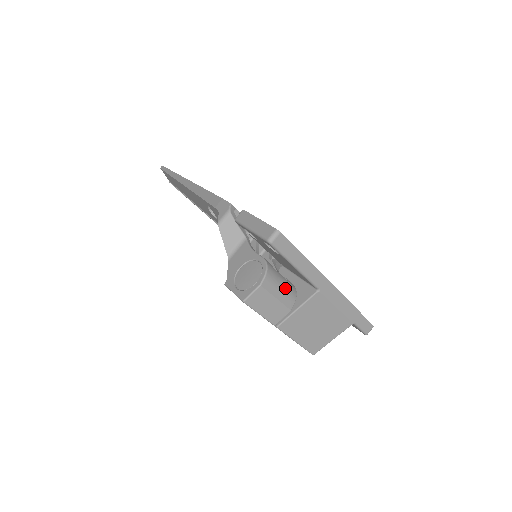
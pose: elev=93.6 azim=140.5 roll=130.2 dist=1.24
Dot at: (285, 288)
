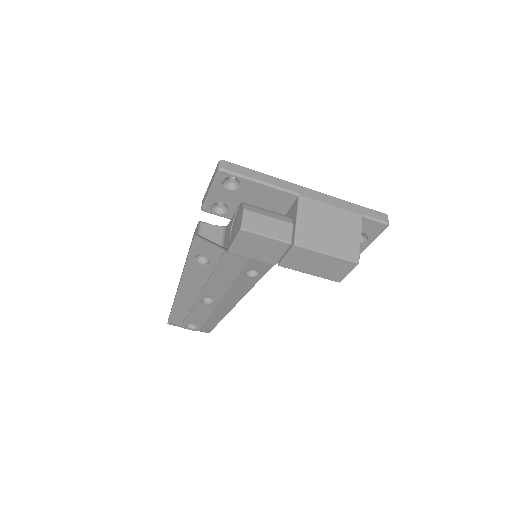
Dot at: (272, 212)
